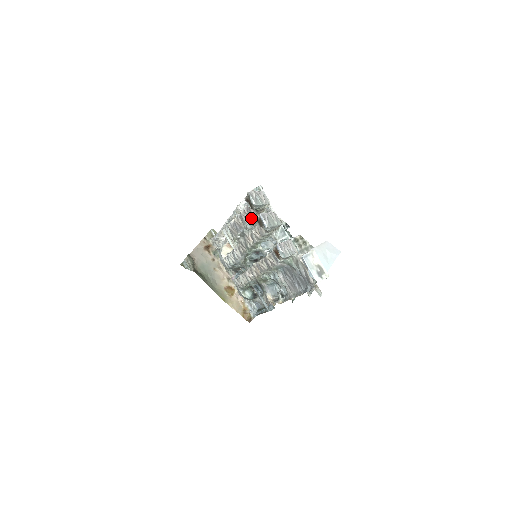
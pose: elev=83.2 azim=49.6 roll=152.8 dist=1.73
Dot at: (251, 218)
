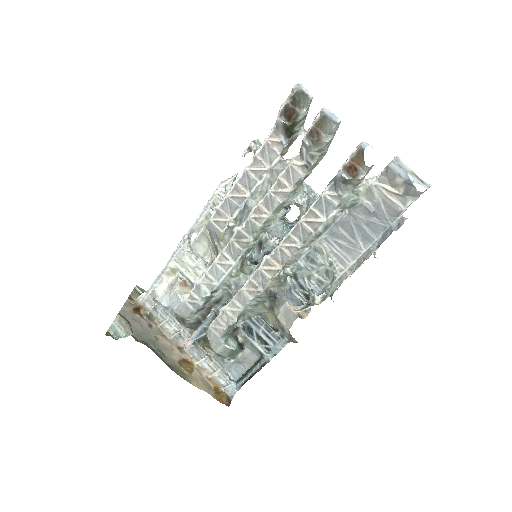
Dot at: (270, 164)
